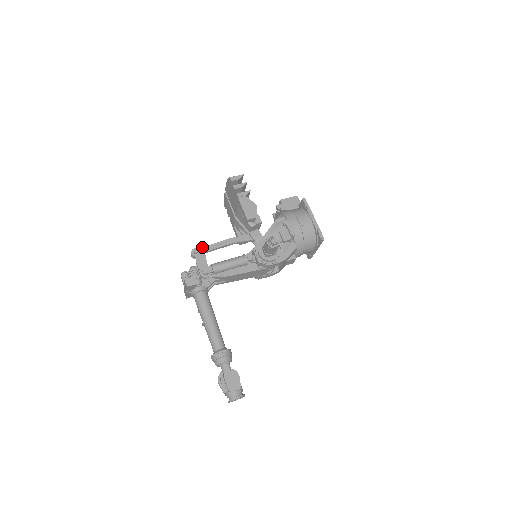
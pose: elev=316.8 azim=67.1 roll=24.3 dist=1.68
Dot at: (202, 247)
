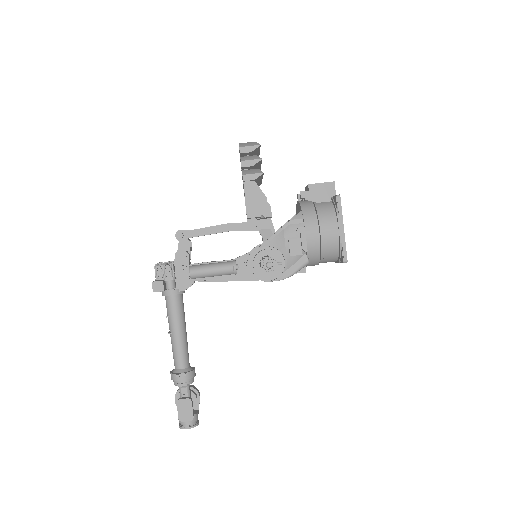
Dot at: occluded
